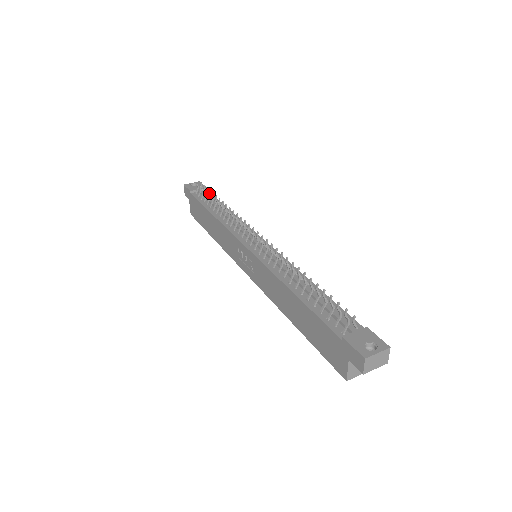
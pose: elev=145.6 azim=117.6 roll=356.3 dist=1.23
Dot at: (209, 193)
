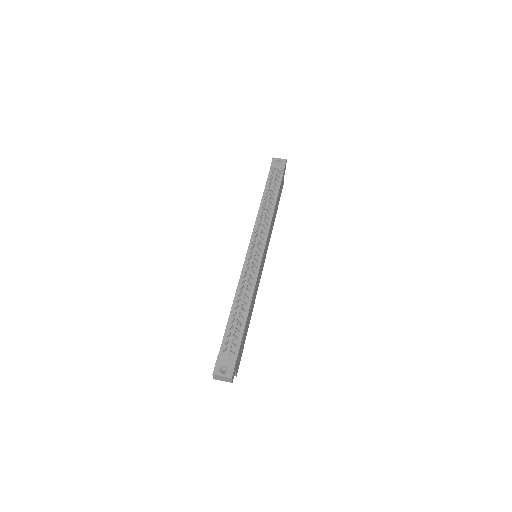
Dot at: (274, 181)
